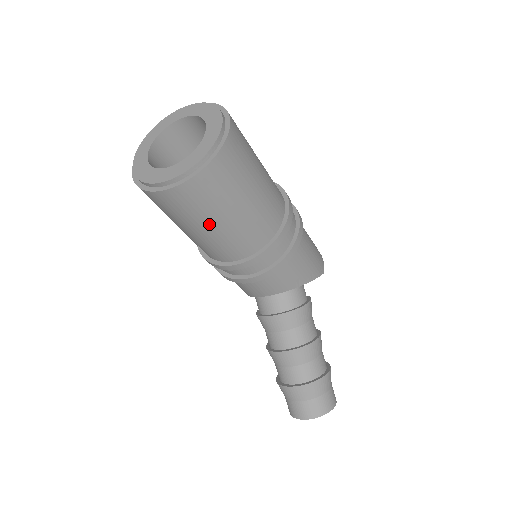
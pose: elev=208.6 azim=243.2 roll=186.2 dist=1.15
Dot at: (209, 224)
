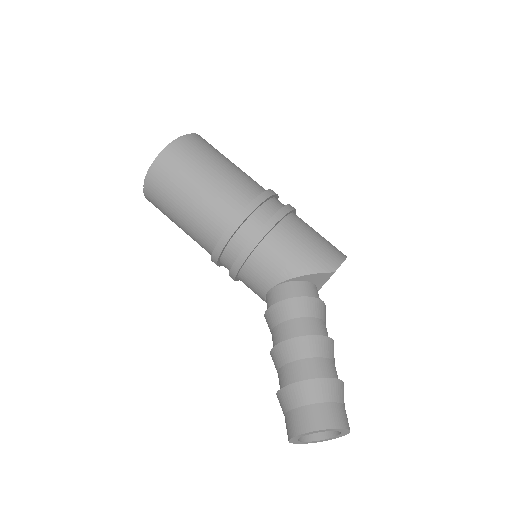
Dot at: (178, 212)
